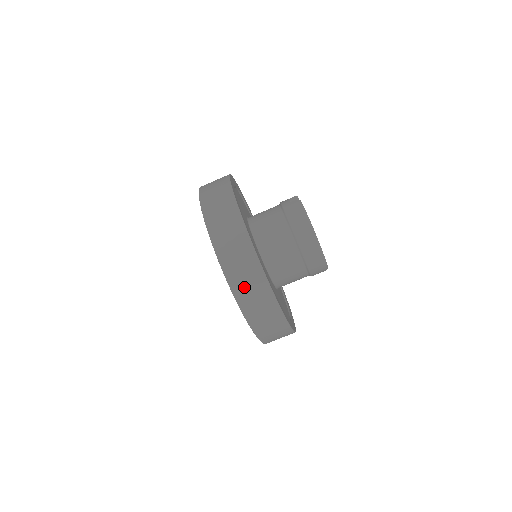
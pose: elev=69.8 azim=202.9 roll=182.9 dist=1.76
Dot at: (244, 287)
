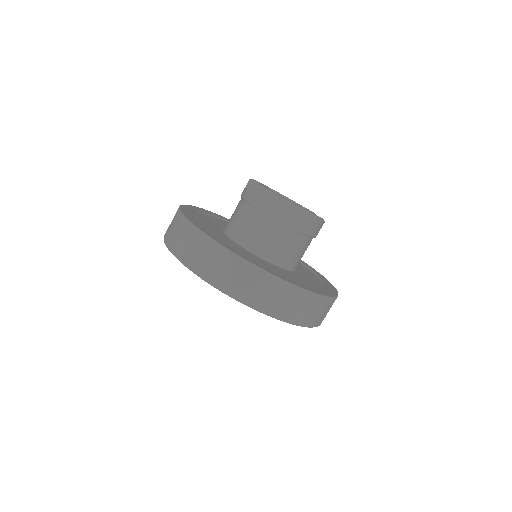
Dot at: (265, 300)
